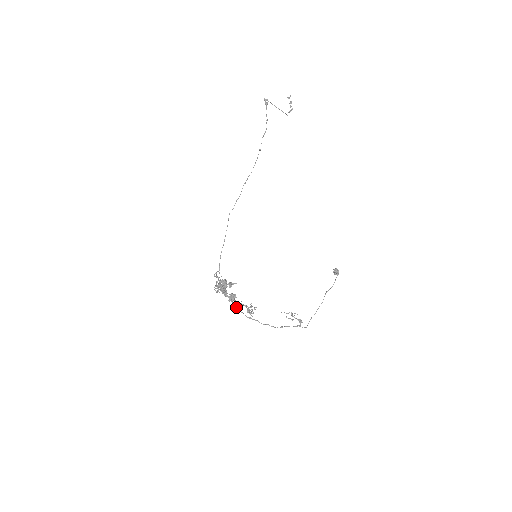
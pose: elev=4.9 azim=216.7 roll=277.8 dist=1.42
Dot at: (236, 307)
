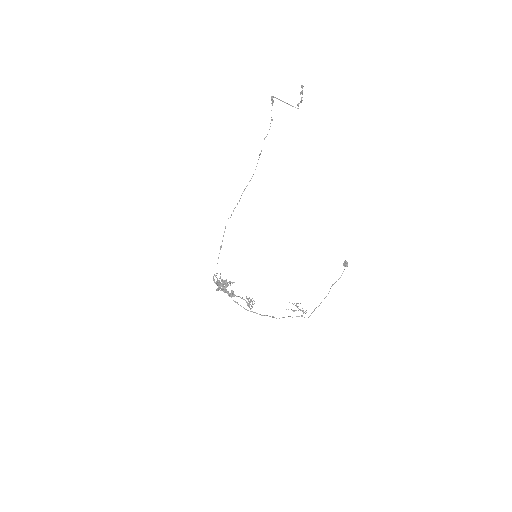
Dot at: (235, 302)
